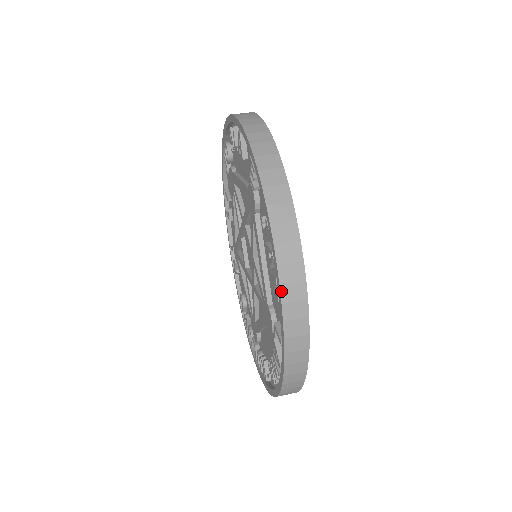
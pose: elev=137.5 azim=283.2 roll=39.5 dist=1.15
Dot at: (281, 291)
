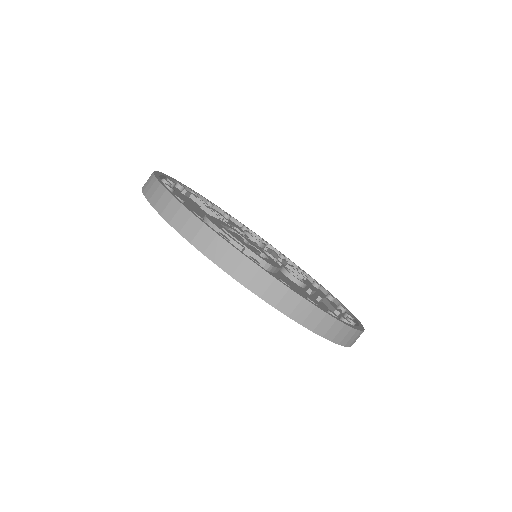
Dot at: occluded
